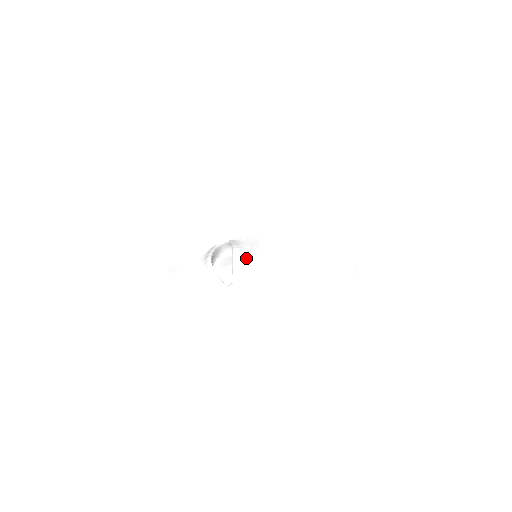
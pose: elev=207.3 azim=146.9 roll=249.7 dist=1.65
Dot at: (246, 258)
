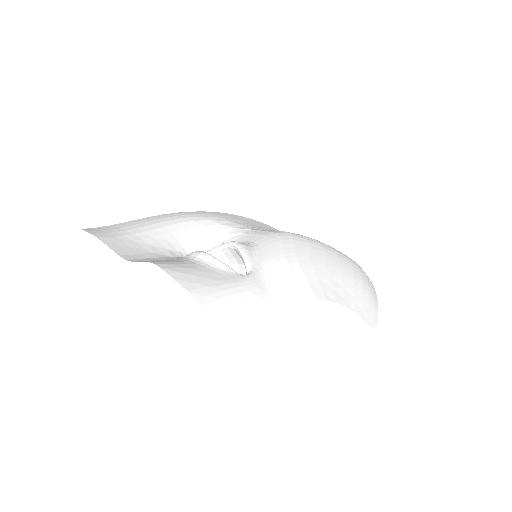
Dot at: (254, 246)
